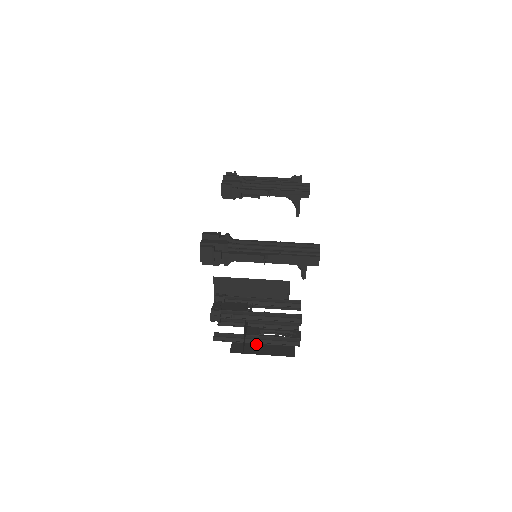
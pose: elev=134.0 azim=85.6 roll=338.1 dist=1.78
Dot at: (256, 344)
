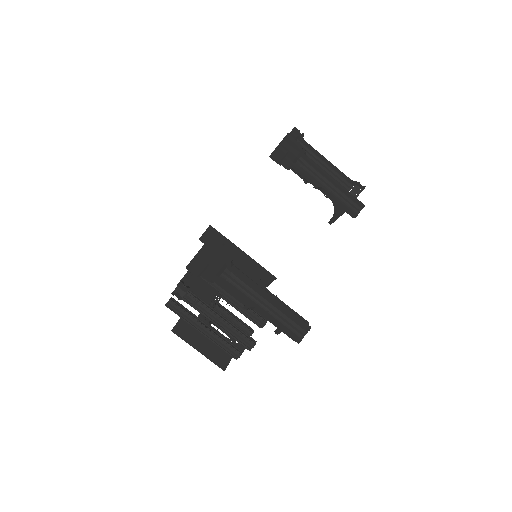
Dot at: (201, 334)
